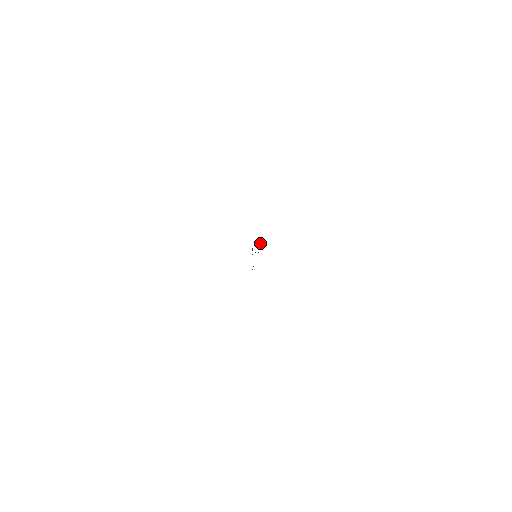
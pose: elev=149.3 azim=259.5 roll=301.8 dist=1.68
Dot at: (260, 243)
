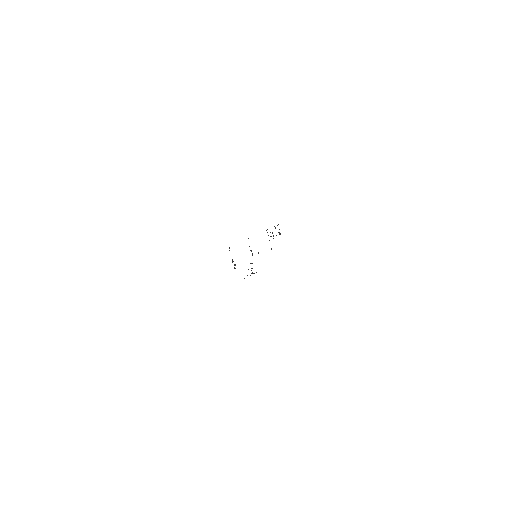
Dot at: occluded
